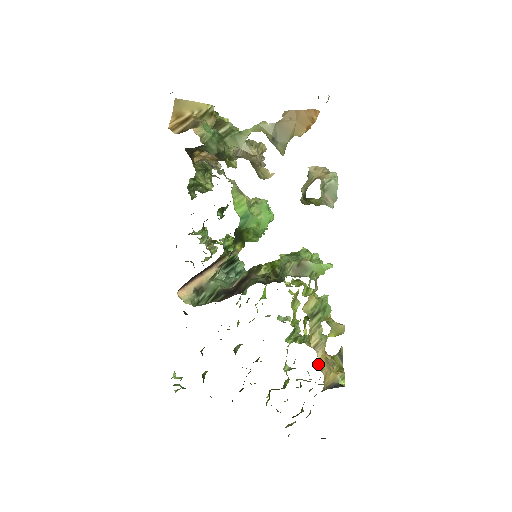
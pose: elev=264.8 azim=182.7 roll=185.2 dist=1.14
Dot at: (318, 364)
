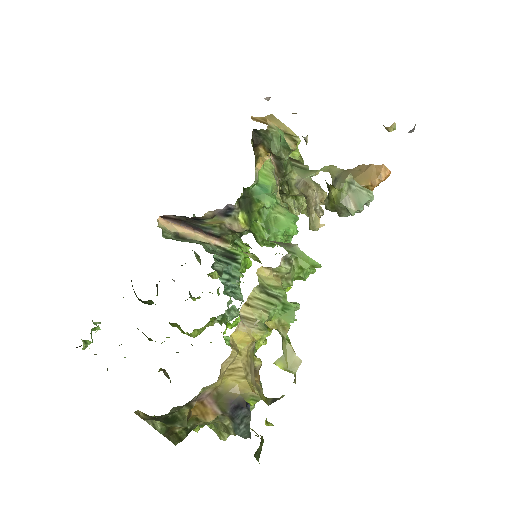
Dot at: (234, 339)
